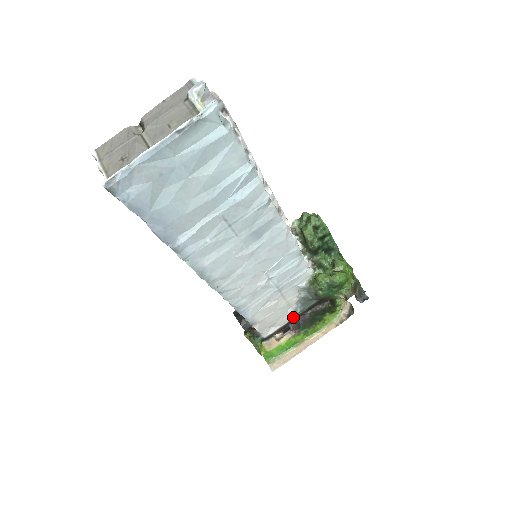
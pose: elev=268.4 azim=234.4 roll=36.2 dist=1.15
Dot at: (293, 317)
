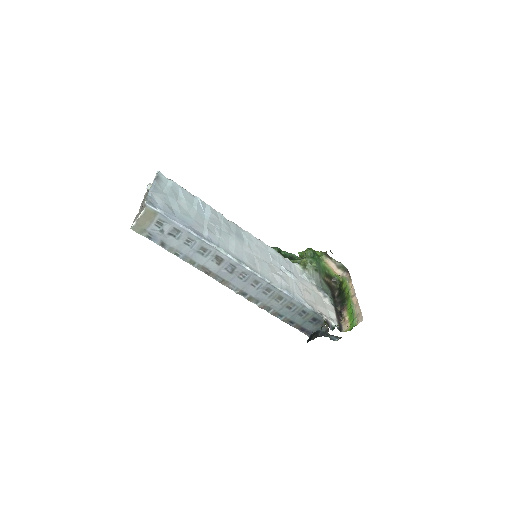
Dot at: (332, 305)
